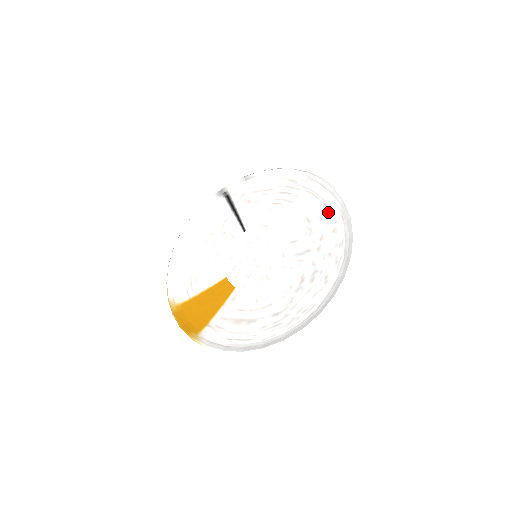
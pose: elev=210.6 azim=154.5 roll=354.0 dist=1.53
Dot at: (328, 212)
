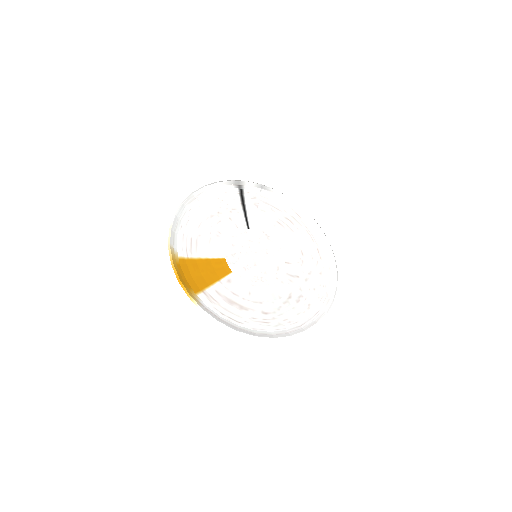
Dot at: (319, 257)
